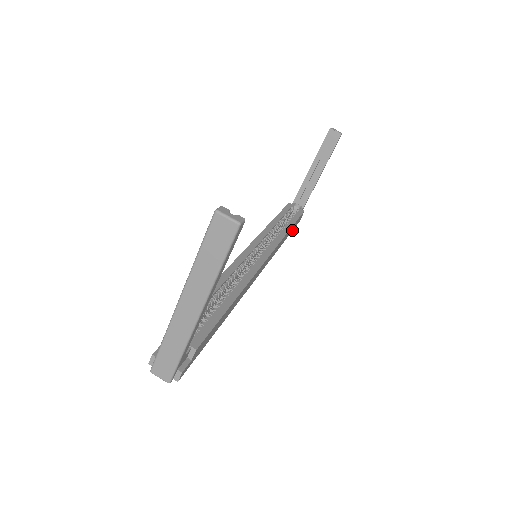
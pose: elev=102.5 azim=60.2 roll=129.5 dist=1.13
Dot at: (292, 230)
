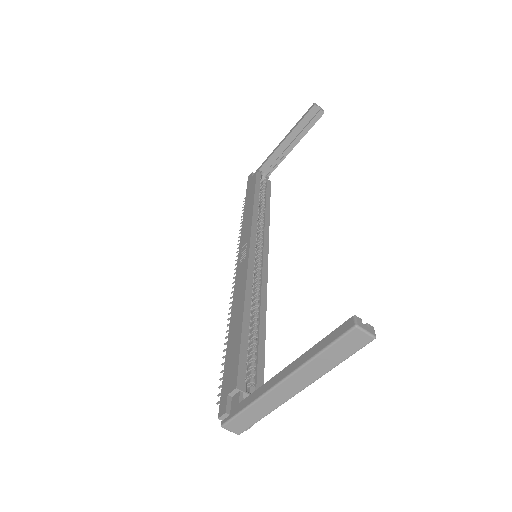
Dot at: occluded
